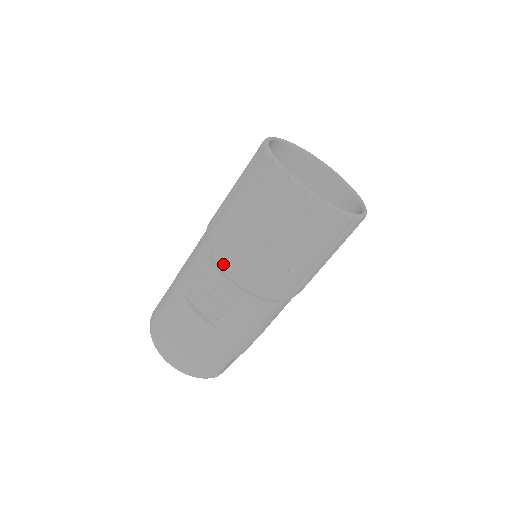
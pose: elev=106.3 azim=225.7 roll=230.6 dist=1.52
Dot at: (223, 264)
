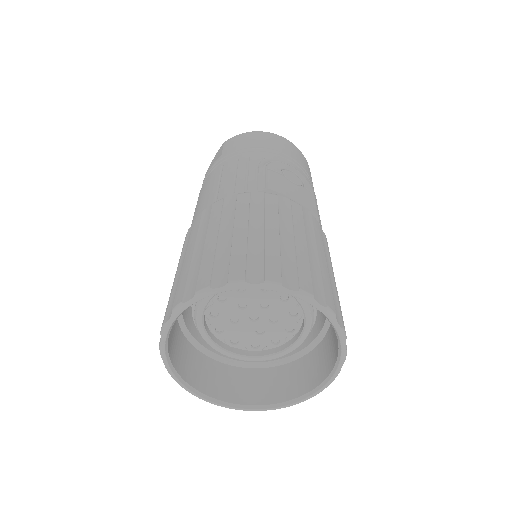
Dot at: occluded
